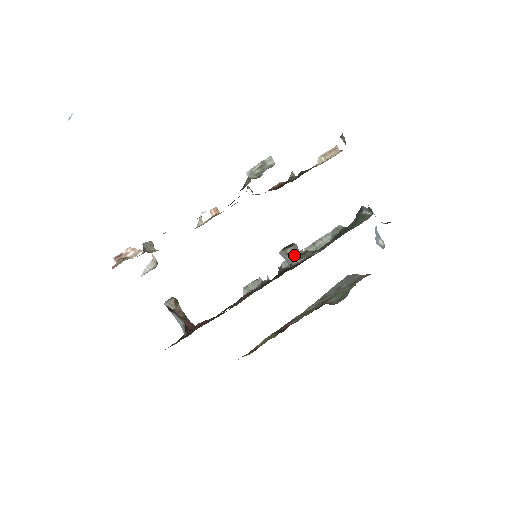
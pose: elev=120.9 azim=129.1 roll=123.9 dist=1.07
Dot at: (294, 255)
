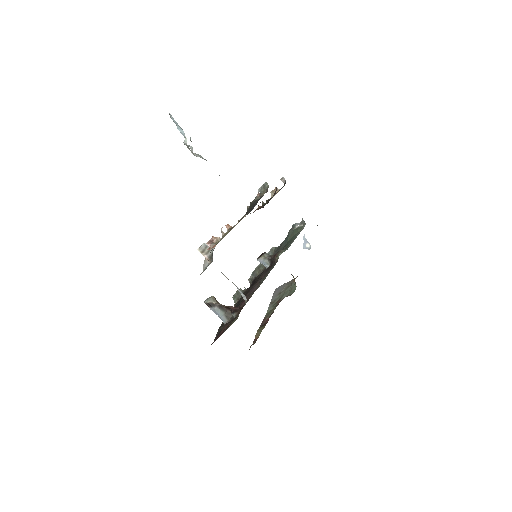
Dot at: (271, 256)
